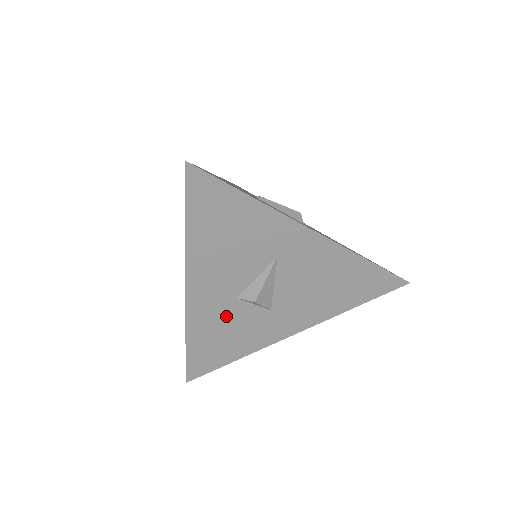
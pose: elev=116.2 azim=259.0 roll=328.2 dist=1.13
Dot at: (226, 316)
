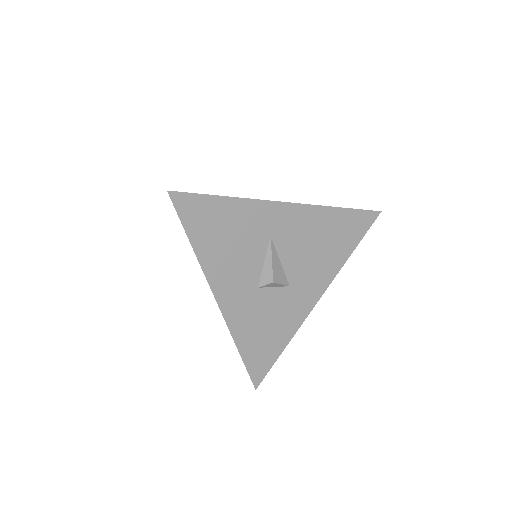
Dot at: (258, 309)
